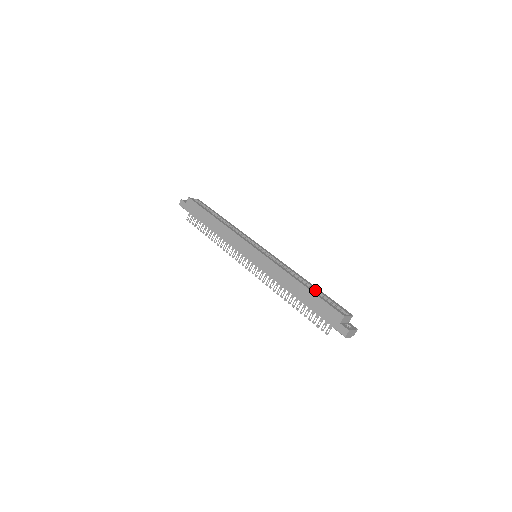
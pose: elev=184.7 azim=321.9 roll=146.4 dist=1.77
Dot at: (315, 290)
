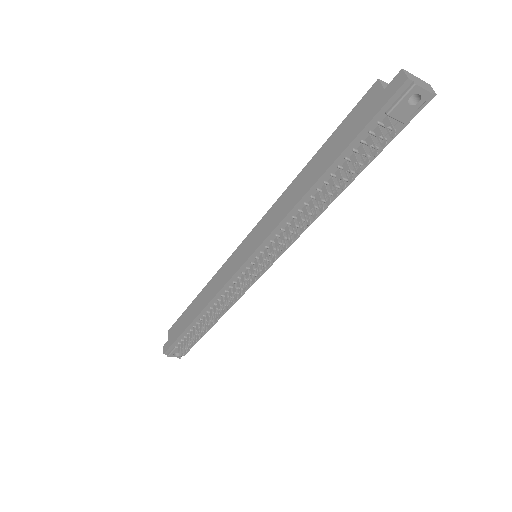
Dot at: occluded
